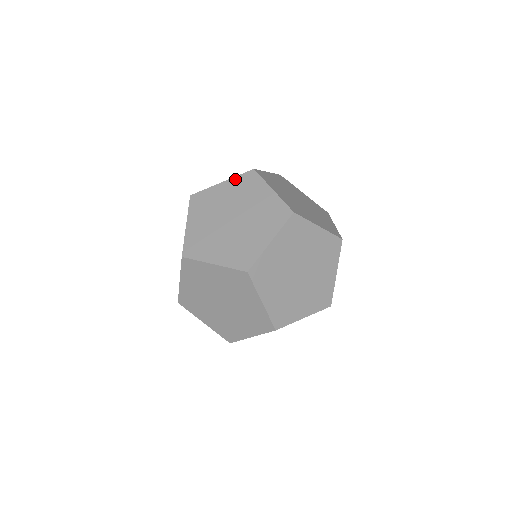
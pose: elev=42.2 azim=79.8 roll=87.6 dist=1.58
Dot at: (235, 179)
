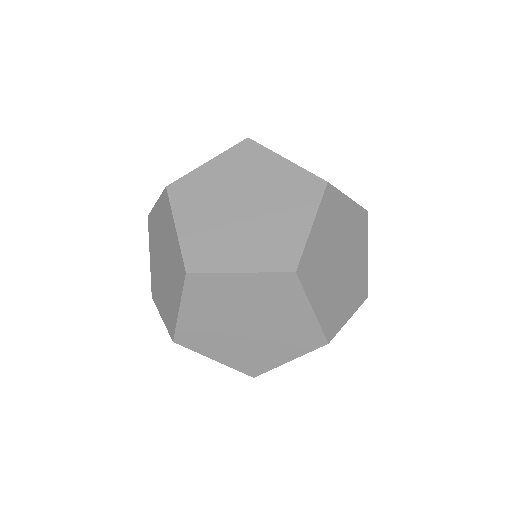
Dot at: occluded
